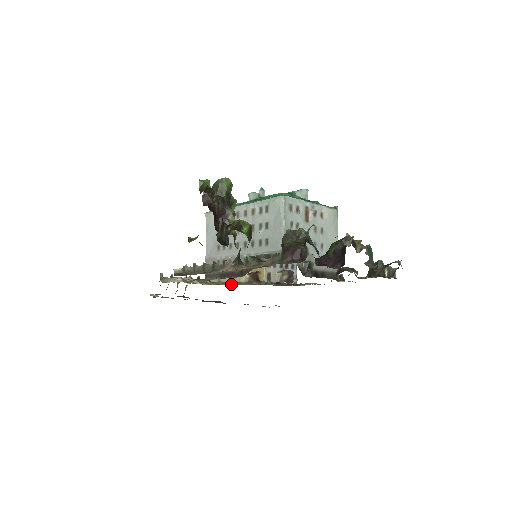
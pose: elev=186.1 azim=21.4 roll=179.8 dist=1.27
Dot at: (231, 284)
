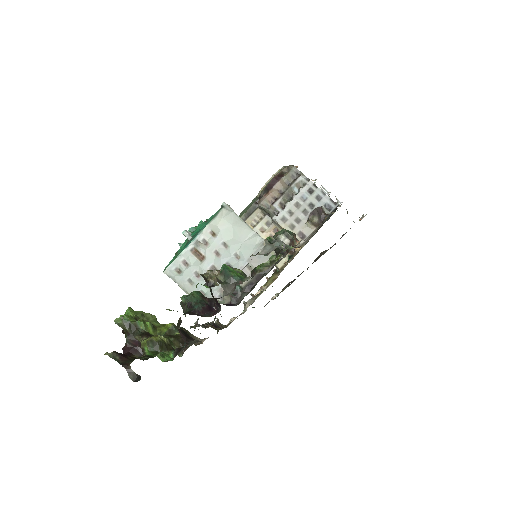
Dot at: occluded
